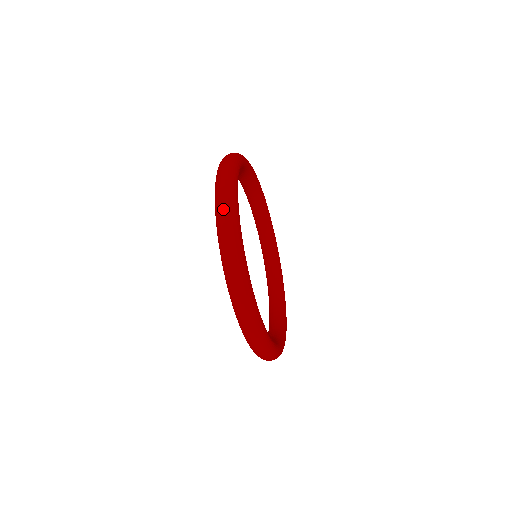
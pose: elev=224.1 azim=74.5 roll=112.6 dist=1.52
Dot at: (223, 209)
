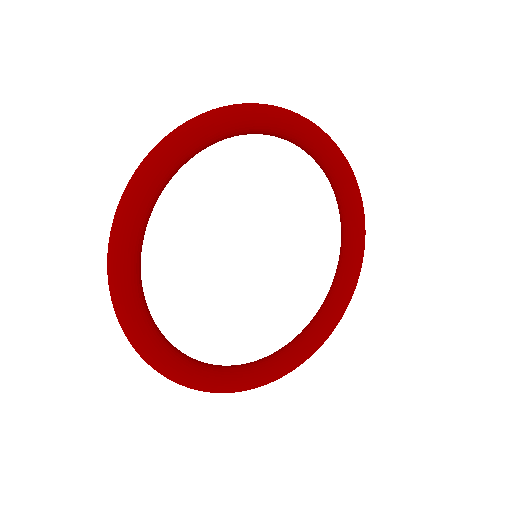
Dot at: (107, 274)
